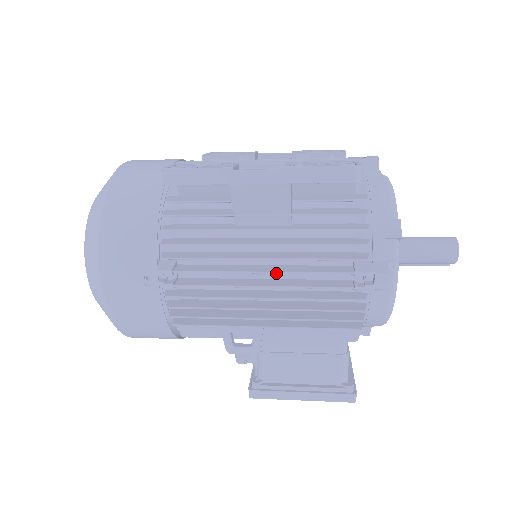
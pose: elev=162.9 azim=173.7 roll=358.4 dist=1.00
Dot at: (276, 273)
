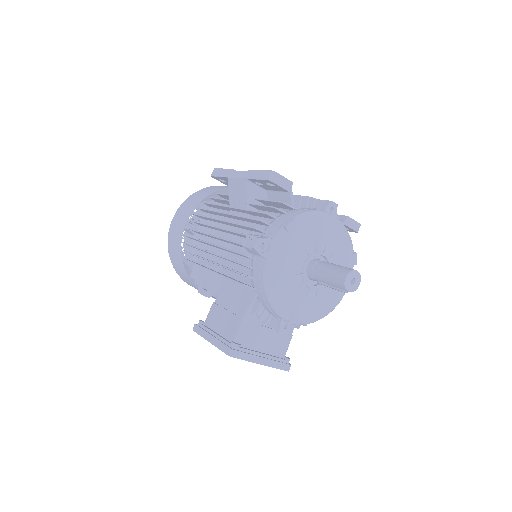
Dot at: (221, 228)
